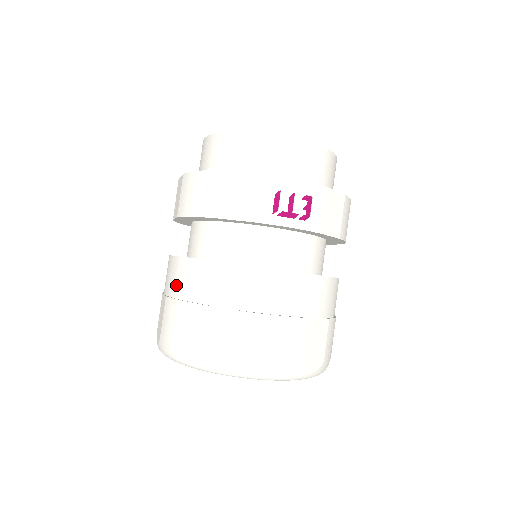
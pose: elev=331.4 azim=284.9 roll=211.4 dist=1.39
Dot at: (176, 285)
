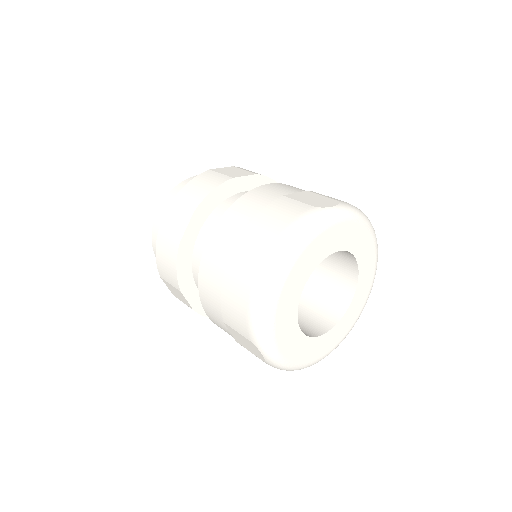
Dot at: (244, 217)
